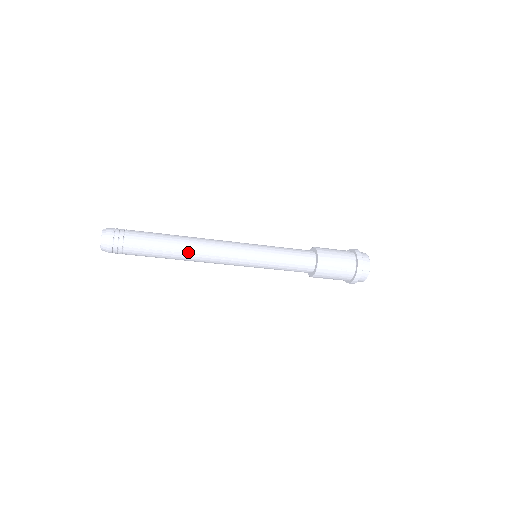
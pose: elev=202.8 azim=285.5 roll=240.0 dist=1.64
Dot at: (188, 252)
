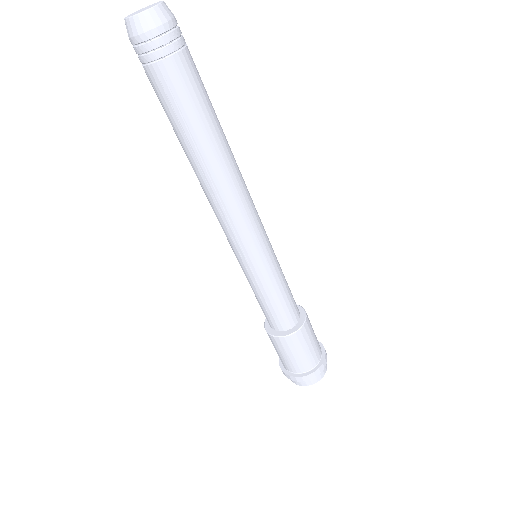
Dot at: (232, 153)
